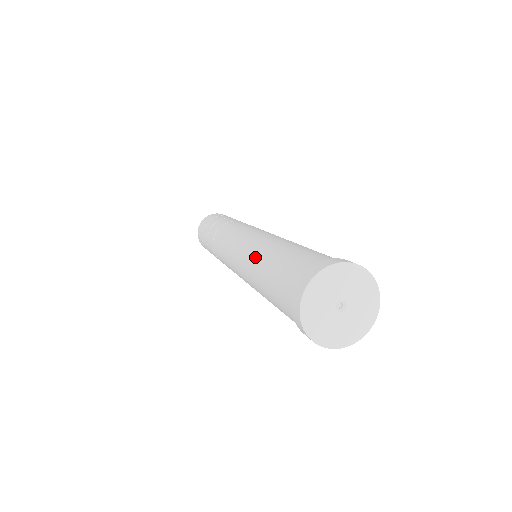
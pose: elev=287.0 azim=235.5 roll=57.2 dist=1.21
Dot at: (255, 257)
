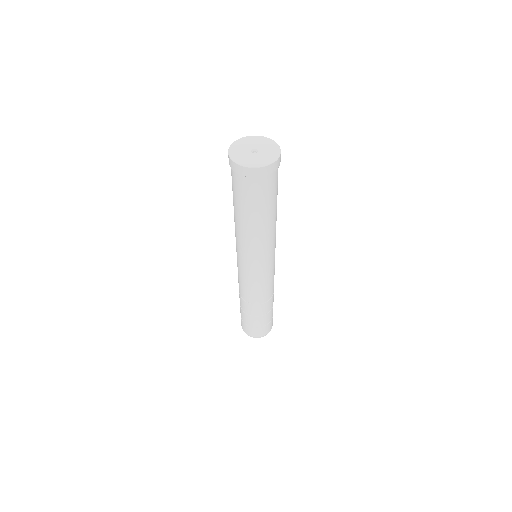
Dot at: occluded
